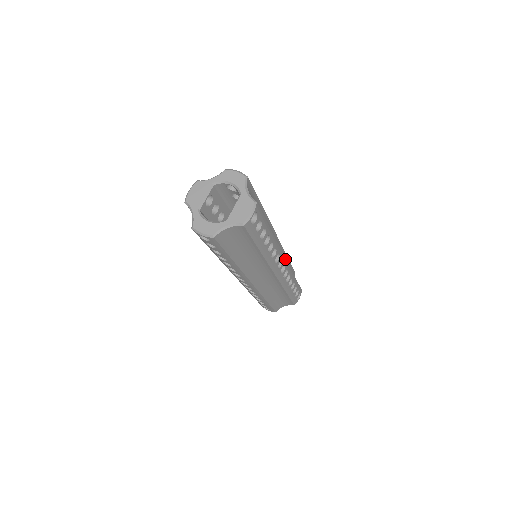
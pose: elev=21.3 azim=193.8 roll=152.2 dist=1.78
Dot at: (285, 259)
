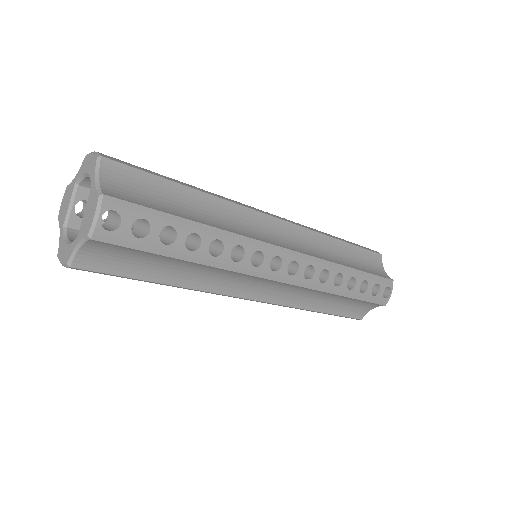
Dot at: (292, 252)
